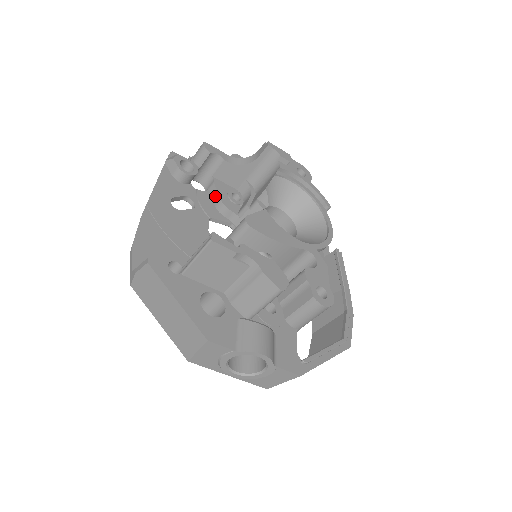
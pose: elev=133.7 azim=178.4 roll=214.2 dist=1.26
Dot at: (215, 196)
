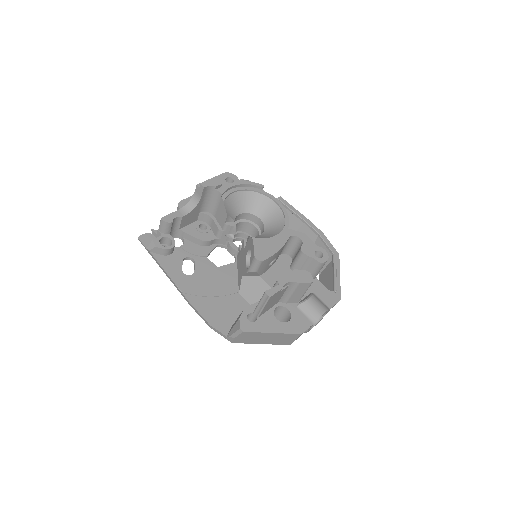
Dot at: (194, 240)
